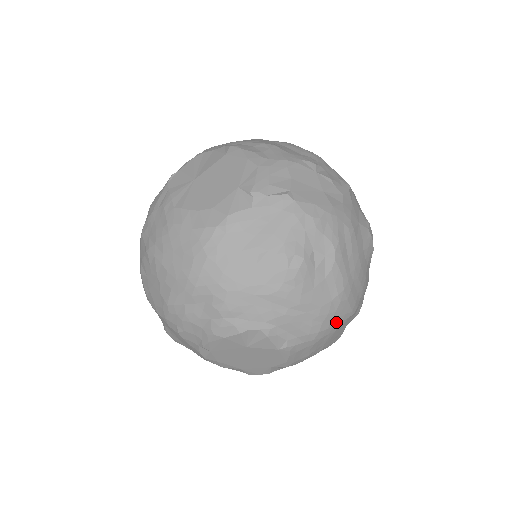
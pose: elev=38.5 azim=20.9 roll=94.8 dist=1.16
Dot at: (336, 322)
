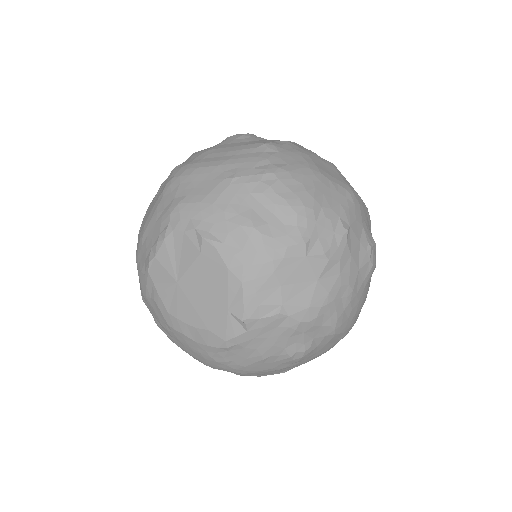
Dot at: occluded
